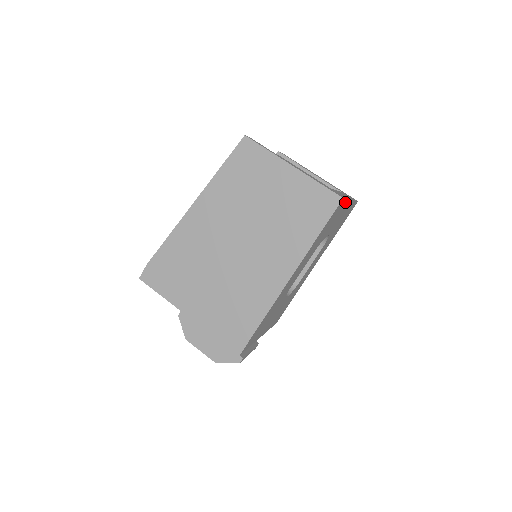
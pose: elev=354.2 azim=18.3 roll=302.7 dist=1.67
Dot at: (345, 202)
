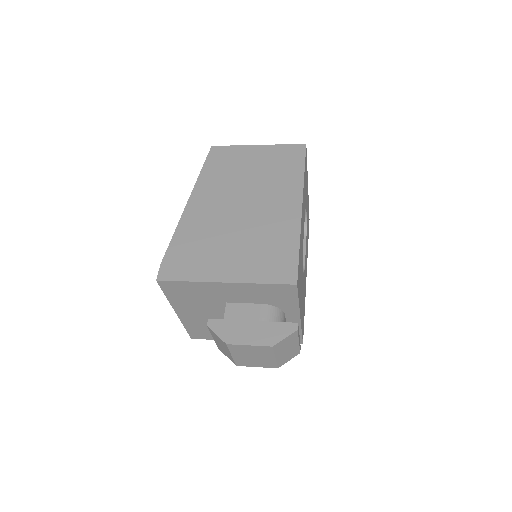
Dot at: occluded
